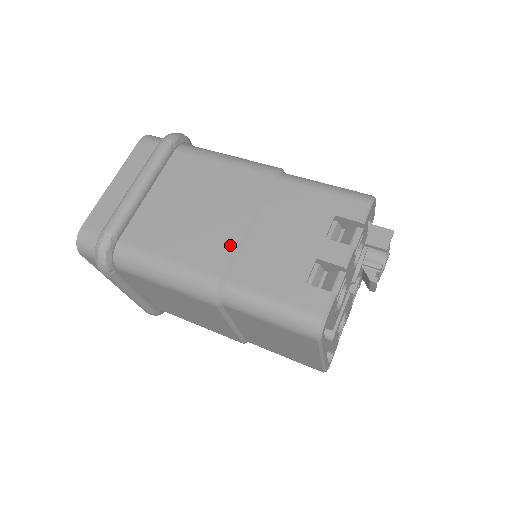
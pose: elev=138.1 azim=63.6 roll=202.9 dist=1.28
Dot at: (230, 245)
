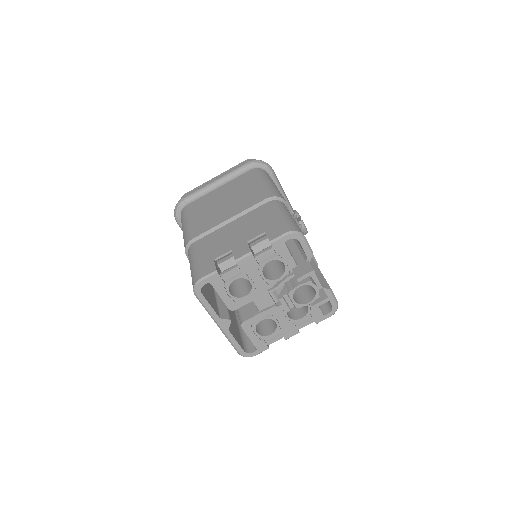
Dot at: (212, 225)
